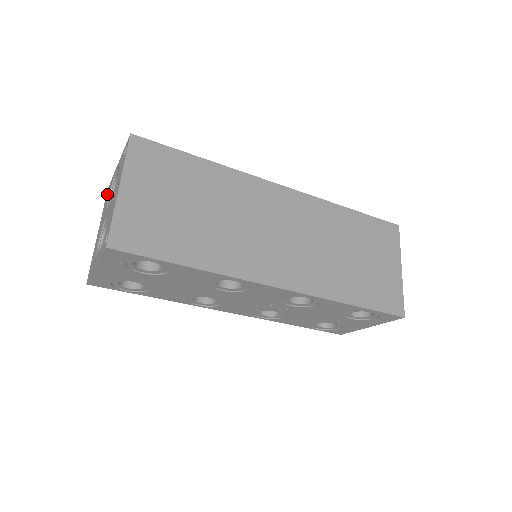
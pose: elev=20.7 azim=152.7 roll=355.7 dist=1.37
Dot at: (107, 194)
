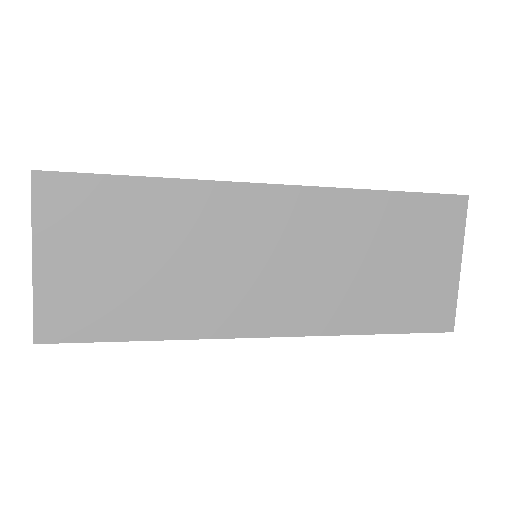
Dot at: occluded
